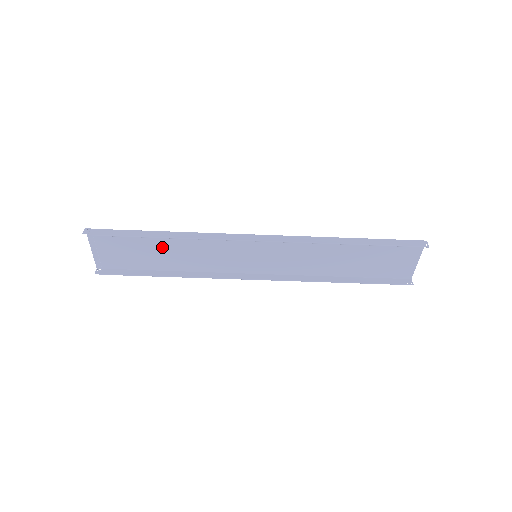
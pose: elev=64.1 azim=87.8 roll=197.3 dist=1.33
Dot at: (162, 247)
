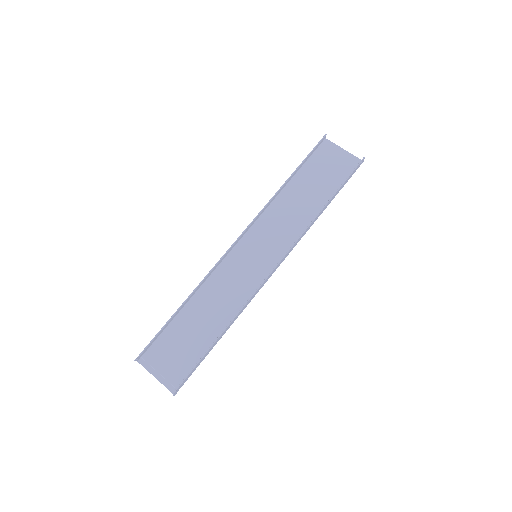
Dot at: (196, 320)
